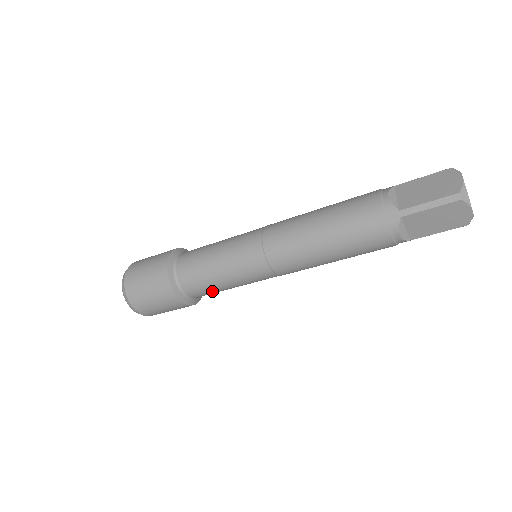
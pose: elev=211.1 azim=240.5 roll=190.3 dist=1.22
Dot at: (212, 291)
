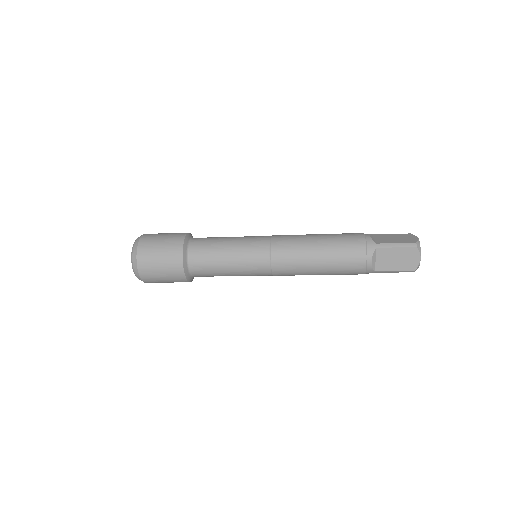
Dot at: (212, 270)
